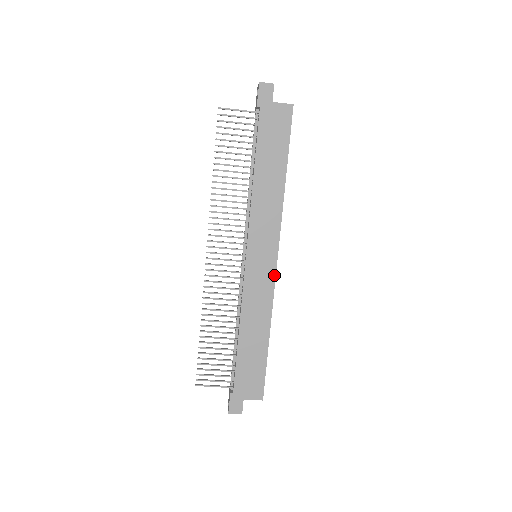
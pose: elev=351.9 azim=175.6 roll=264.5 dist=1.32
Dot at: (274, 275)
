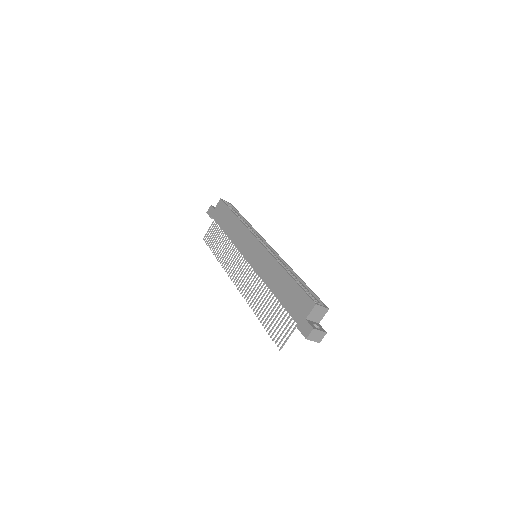
Dot at: (263, 248)
